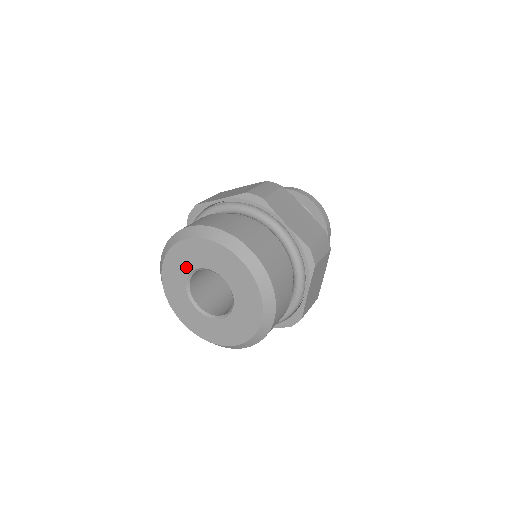
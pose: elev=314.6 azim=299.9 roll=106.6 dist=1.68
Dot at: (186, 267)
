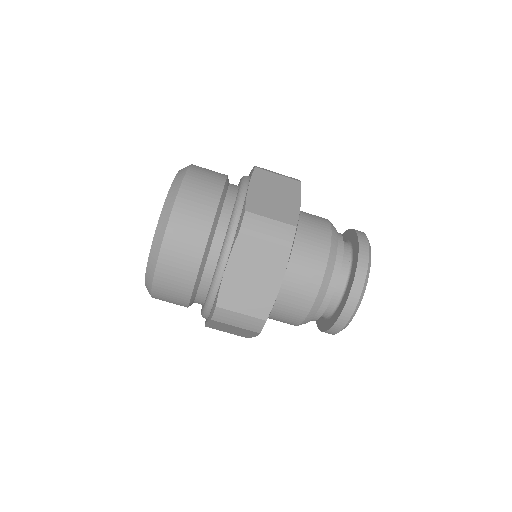
Dot at: occluded
